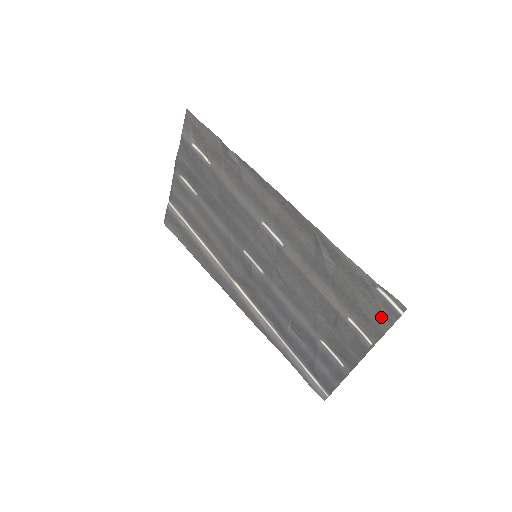
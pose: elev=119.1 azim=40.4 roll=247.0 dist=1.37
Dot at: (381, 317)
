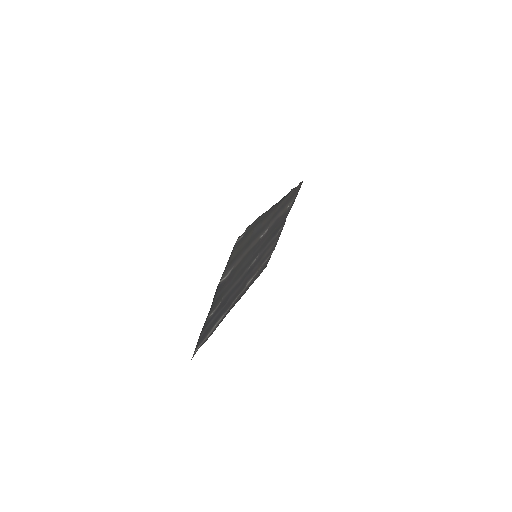
Dot at: (233, 253)
